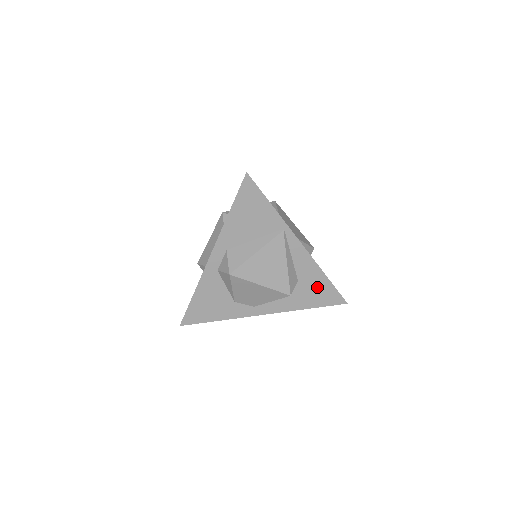
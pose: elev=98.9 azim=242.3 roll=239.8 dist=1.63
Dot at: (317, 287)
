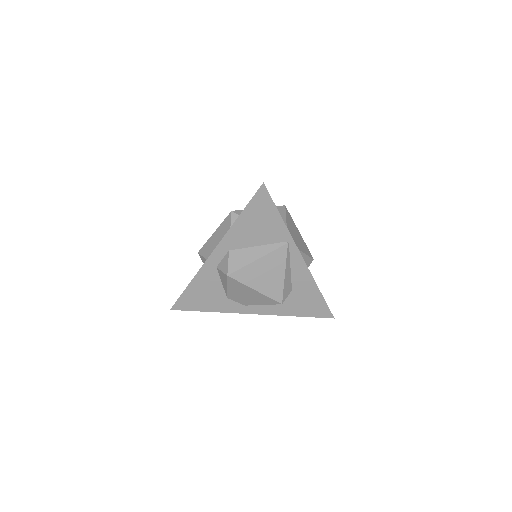
Dot at: (309, 299)
